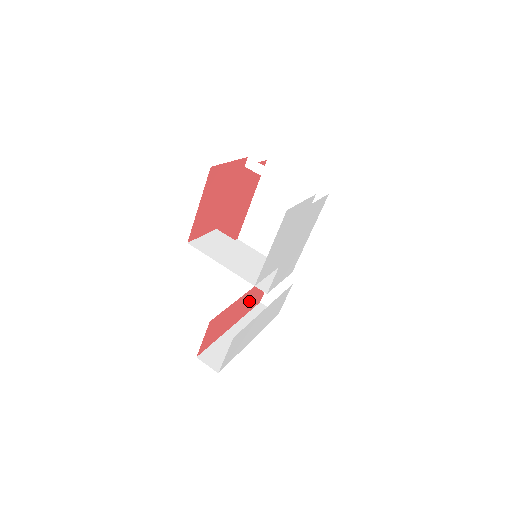
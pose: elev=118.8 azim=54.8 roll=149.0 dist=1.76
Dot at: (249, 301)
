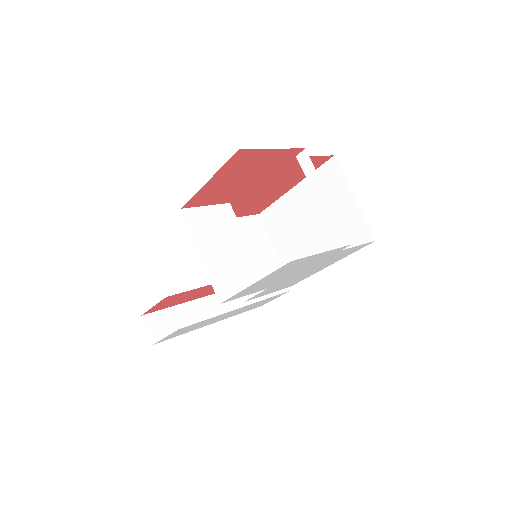
Dot at: occluded
